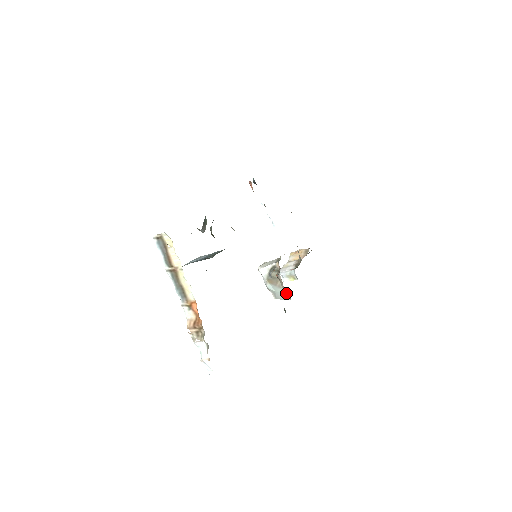
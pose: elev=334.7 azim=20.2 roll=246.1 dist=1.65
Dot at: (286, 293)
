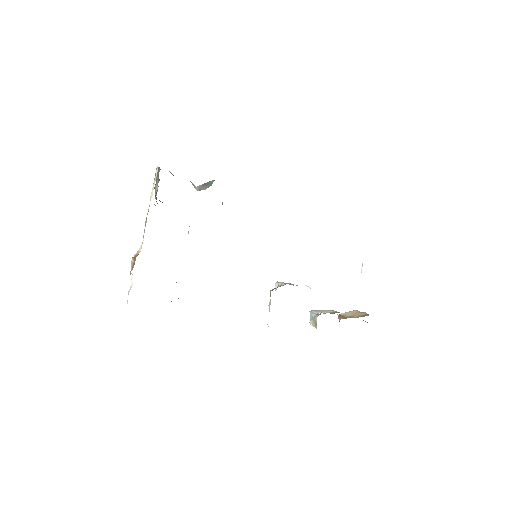
Dot at: occluded
